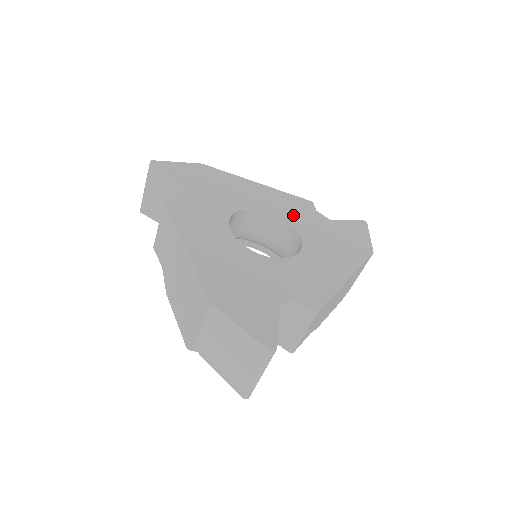
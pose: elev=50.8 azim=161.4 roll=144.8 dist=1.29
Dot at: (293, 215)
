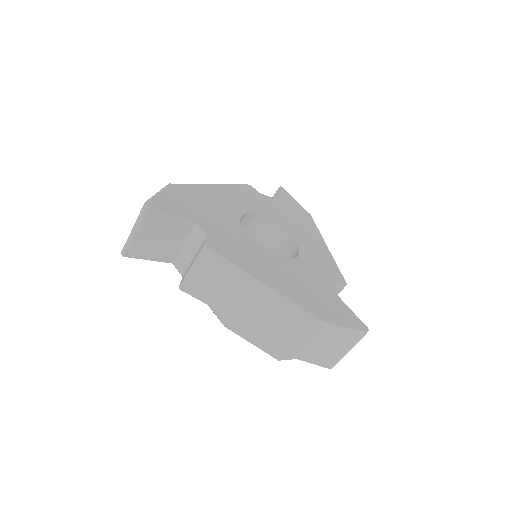
Dot at: (259, 207)
